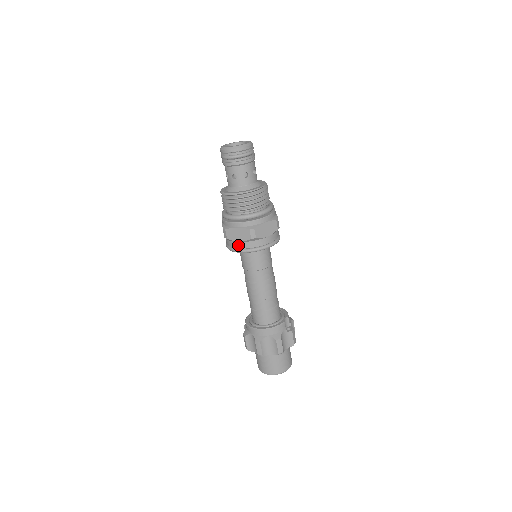
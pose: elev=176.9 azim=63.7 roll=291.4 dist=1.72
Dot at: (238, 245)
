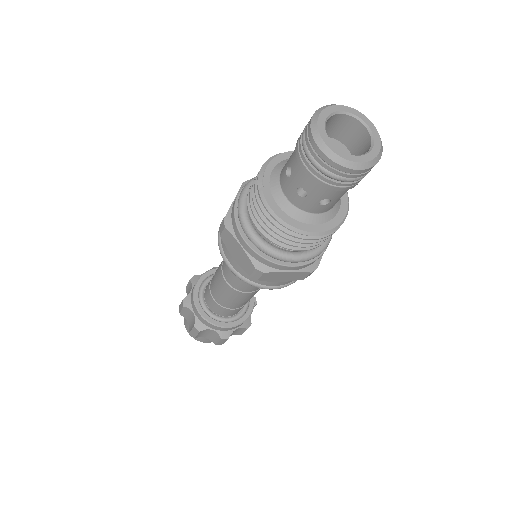
Dot at: (272, 283)
